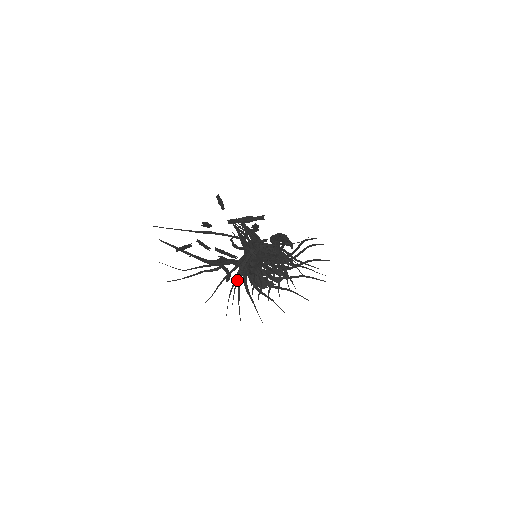
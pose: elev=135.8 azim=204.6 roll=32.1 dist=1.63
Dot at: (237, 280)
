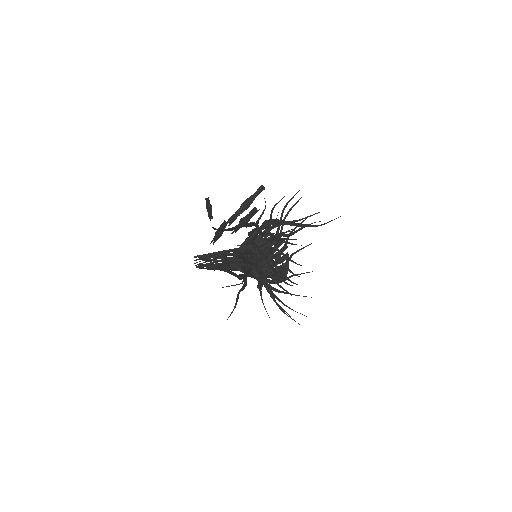
Dot at: (271, 277)
